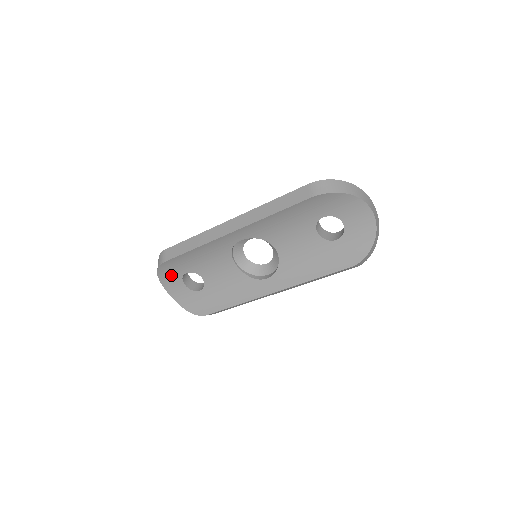
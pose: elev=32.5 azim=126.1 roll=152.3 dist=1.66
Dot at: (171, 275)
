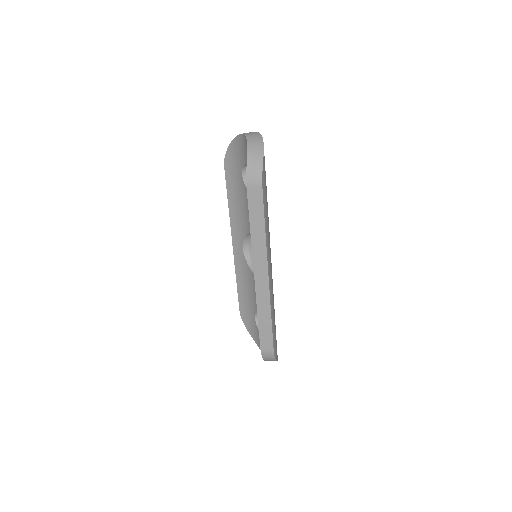
Dot at: (254, 329)
